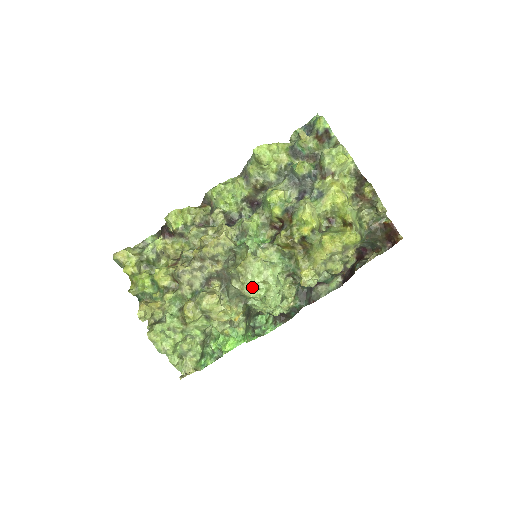
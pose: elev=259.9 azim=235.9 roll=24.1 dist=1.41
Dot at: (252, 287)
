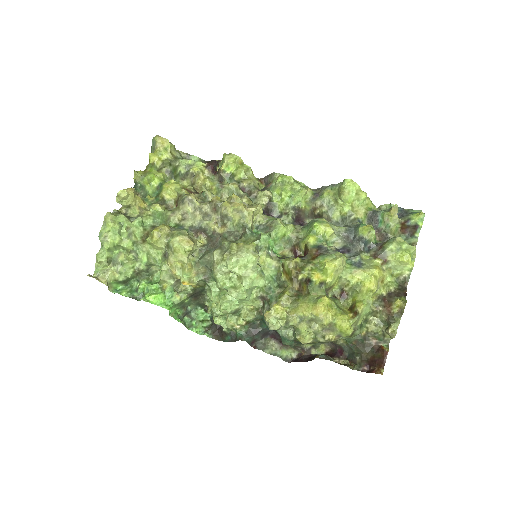
Dot at: (226, 271)
